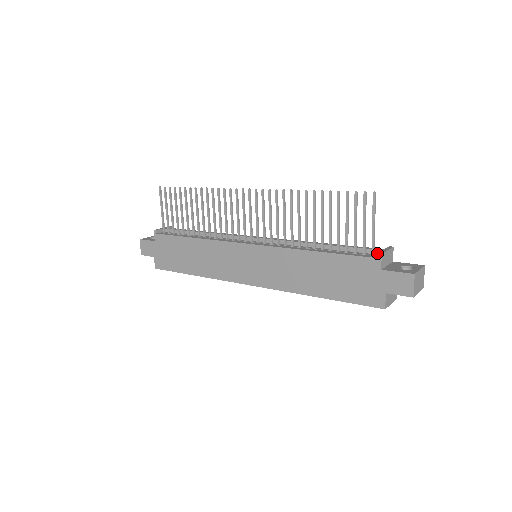
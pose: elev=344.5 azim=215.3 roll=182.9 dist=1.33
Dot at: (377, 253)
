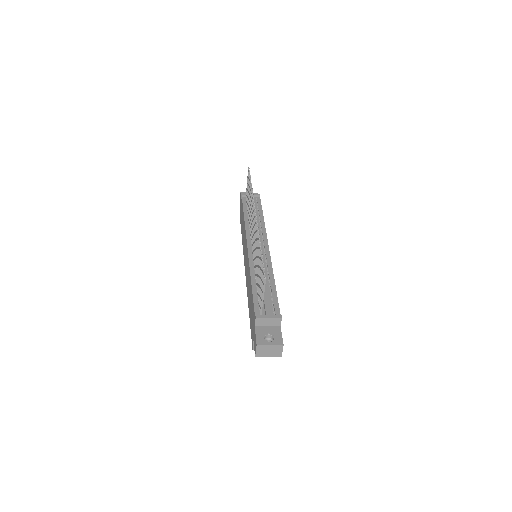
Dot at: (255, 315)
